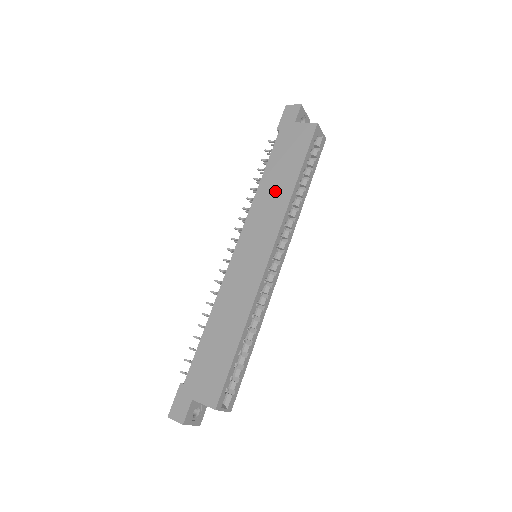
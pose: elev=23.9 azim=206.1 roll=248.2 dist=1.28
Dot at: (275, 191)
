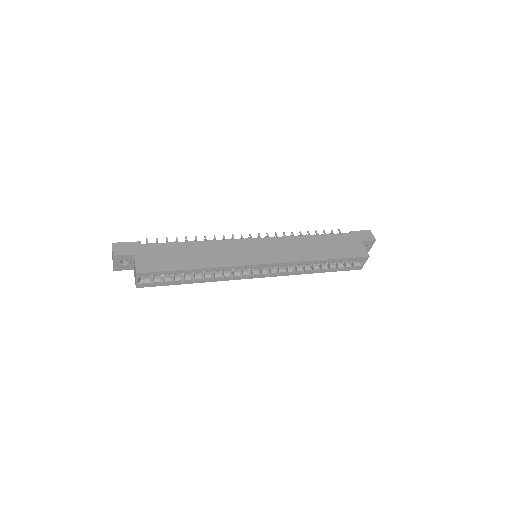
Dot at: (308, 248)
